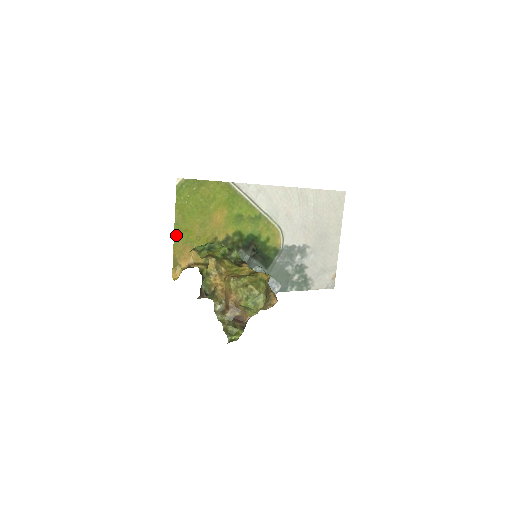
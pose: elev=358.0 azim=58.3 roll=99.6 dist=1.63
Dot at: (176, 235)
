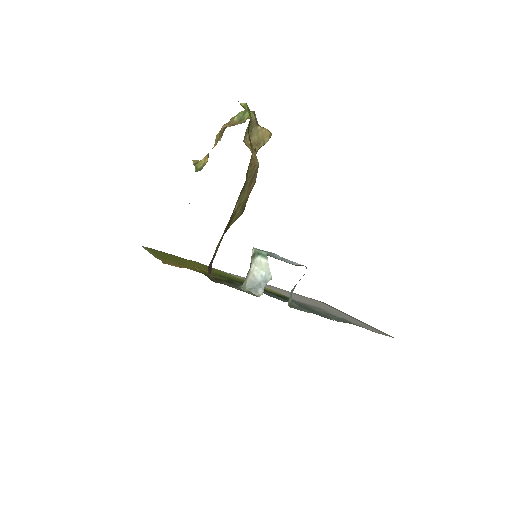
Dot at: (155, 256)
